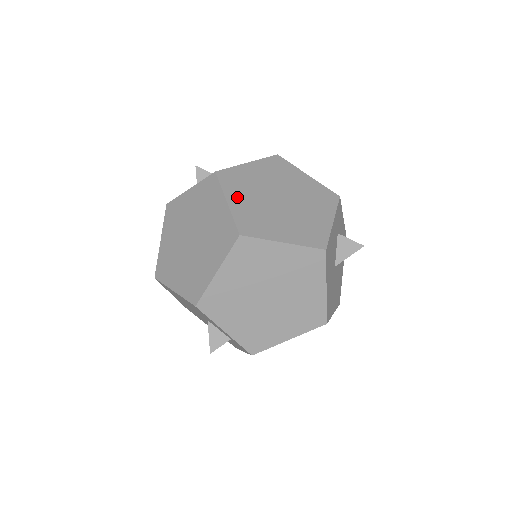
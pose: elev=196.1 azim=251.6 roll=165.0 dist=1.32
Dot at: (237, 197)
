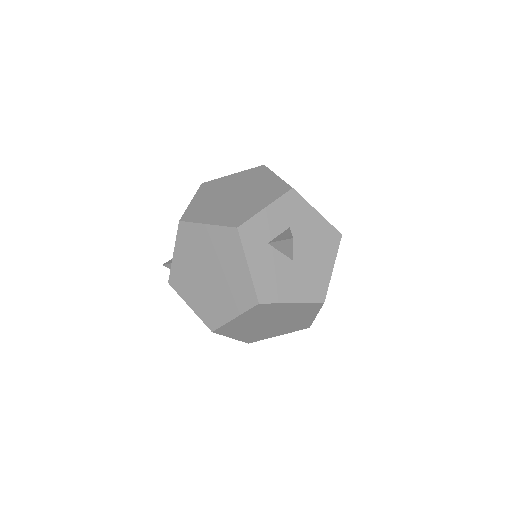
Dot at: (191, 297)
